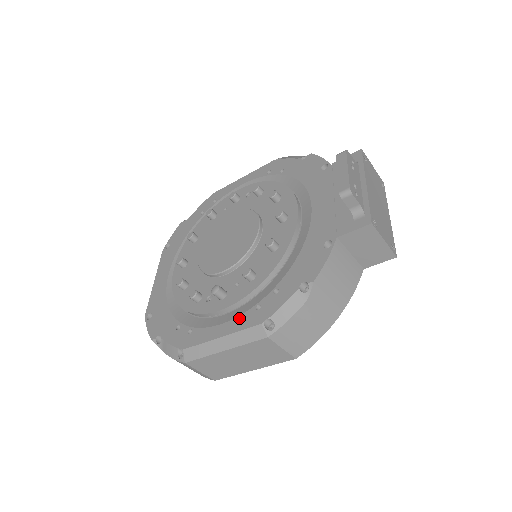
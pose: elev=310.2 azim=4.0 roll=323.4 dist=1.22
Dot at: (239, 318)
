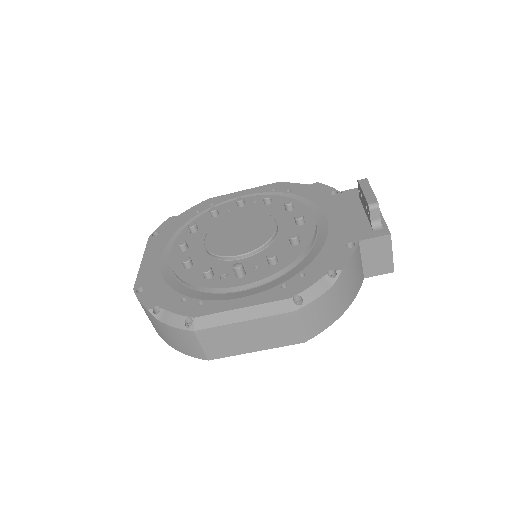
Dot at: (263, 293)
